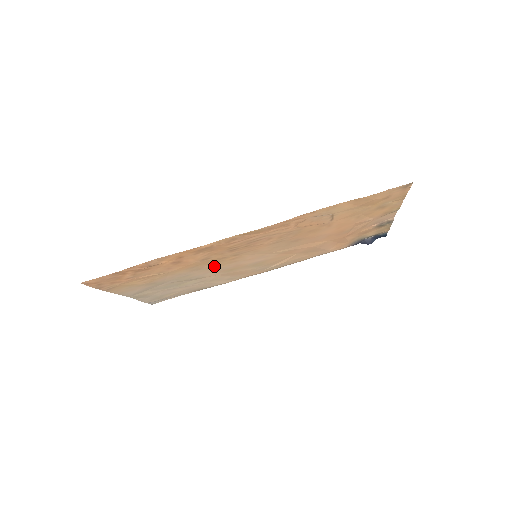
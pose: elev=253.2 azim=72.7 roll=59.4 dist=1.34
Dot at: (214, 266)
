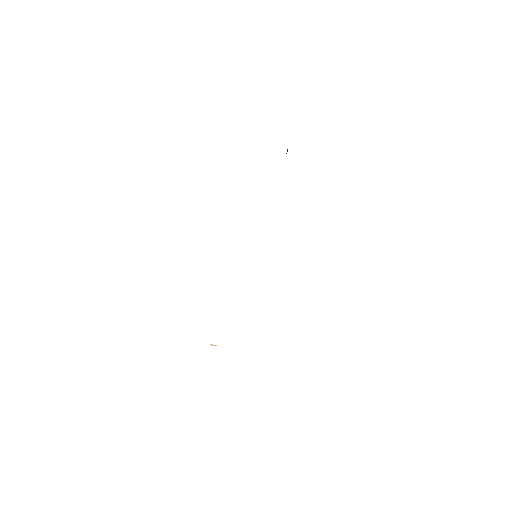
Dot at: occluded
